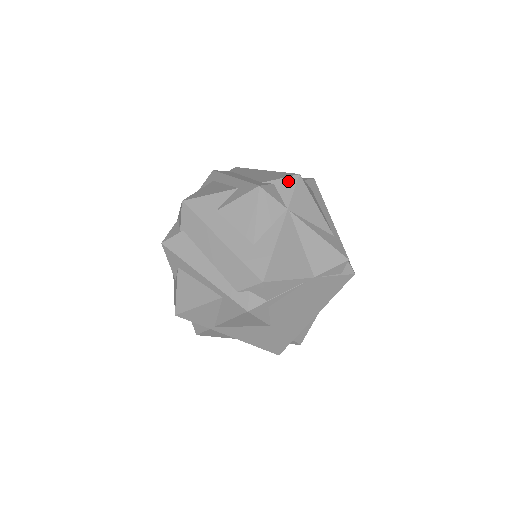
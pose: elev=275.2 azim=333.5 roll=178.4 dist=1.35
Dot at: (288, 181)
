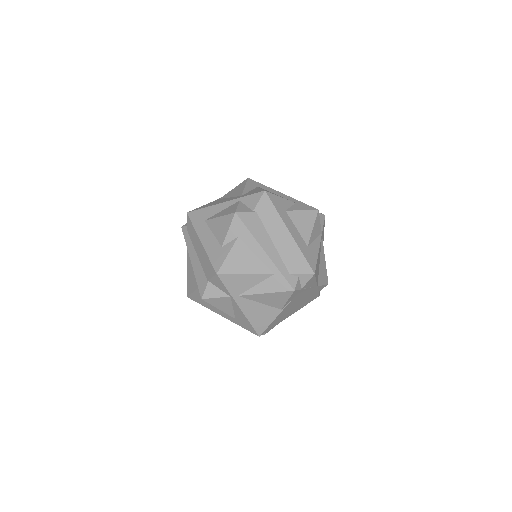
Dot at: (320, 216)
